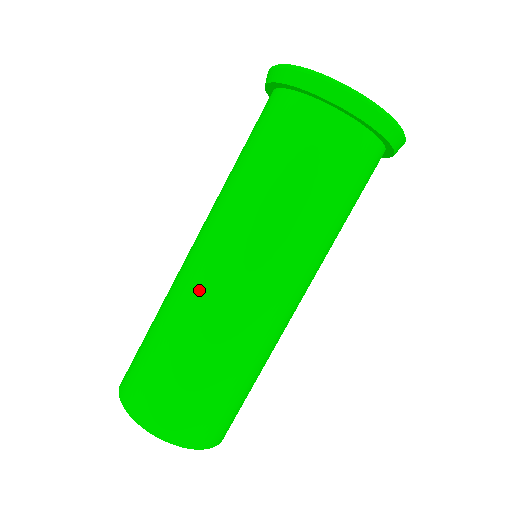
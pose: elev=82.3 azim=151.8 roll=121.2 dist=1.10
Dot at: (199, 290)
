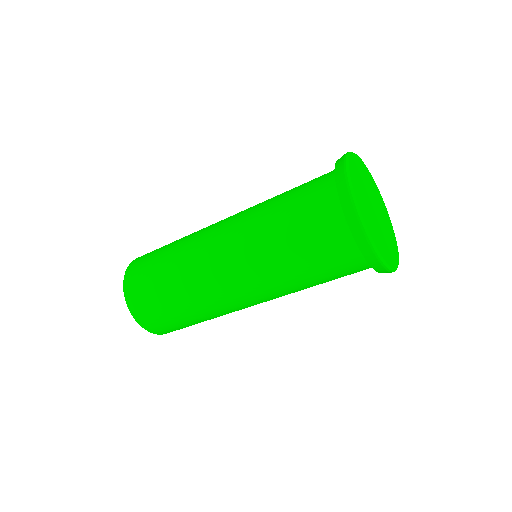
Dot at: (210, 288)
